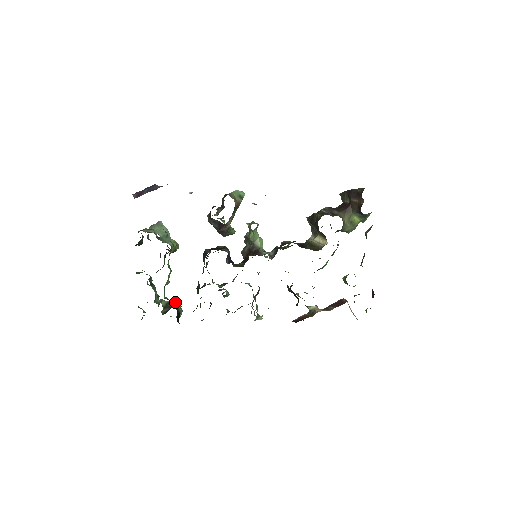
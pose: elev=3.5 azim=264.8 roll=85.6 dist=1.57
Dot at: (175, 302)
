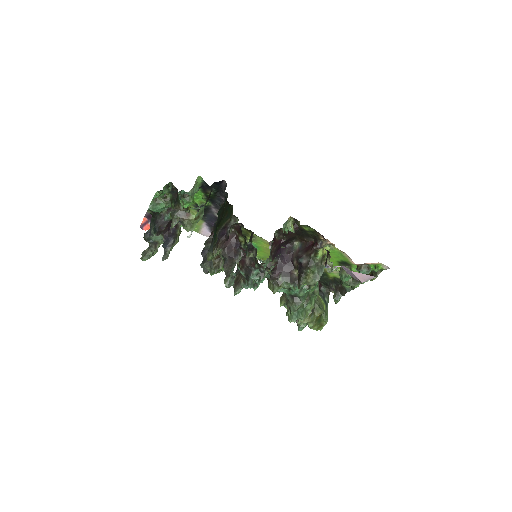
Dot at: occluded
